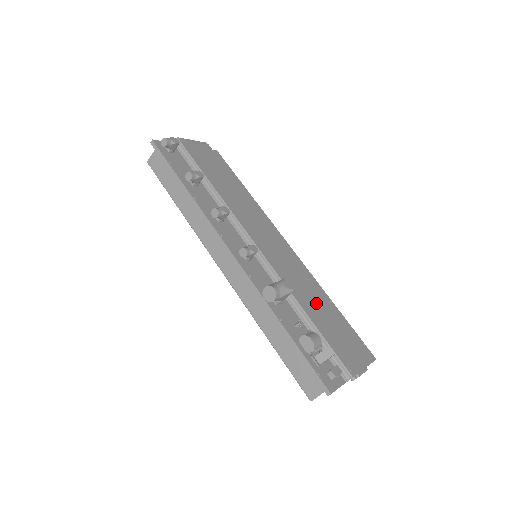
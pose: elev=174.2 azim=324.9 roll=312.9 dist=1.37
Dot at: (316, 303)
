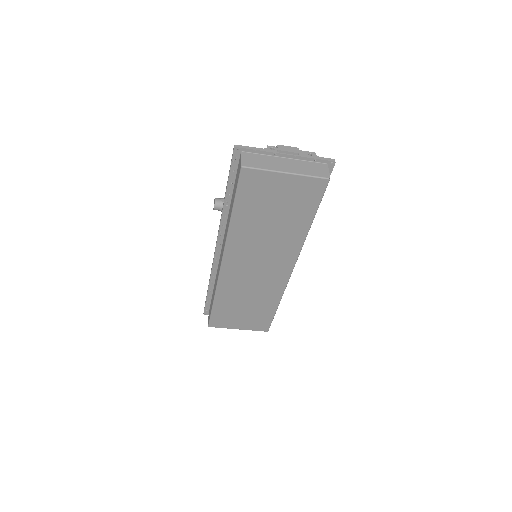
Dot at: occluded
